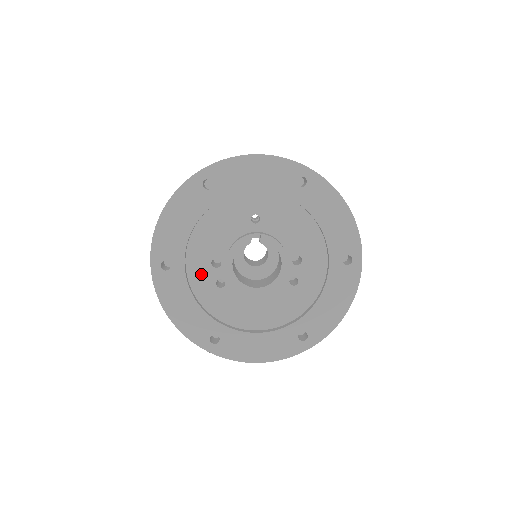
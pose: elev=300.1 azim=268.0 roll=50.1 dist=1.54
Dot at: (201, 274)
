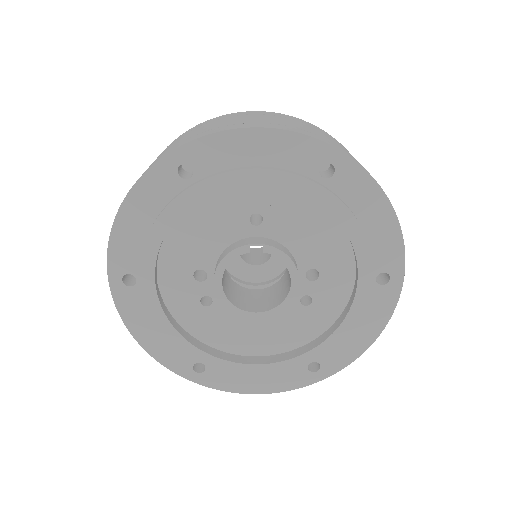
Dot at: (179, 289)
